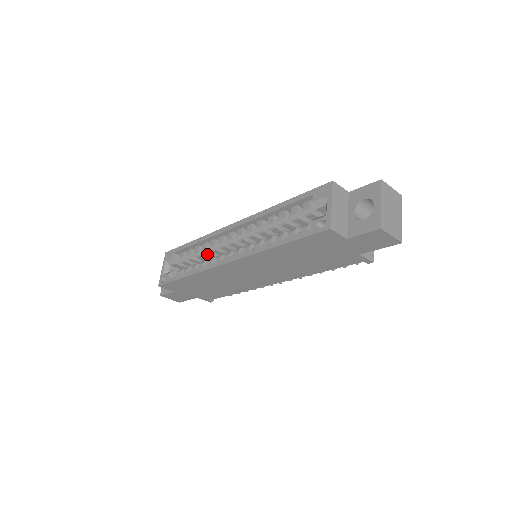
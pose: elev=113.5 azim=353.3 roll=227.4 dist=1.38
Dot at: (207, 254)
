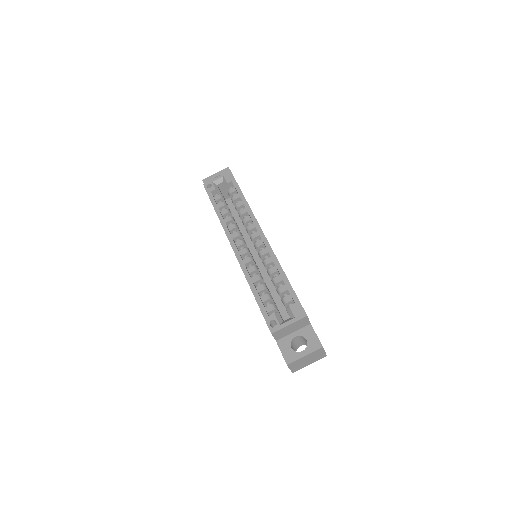
Dot at: (240, 216)
